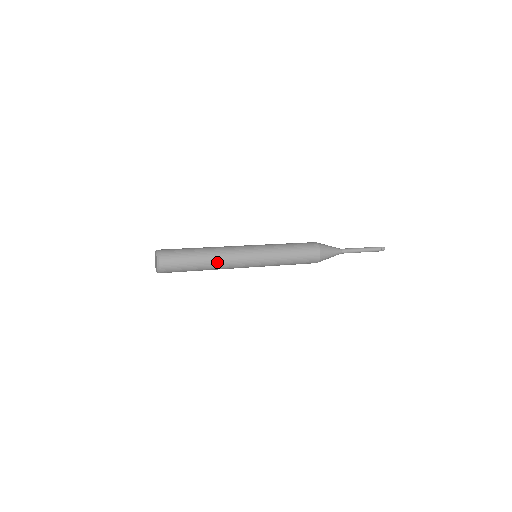
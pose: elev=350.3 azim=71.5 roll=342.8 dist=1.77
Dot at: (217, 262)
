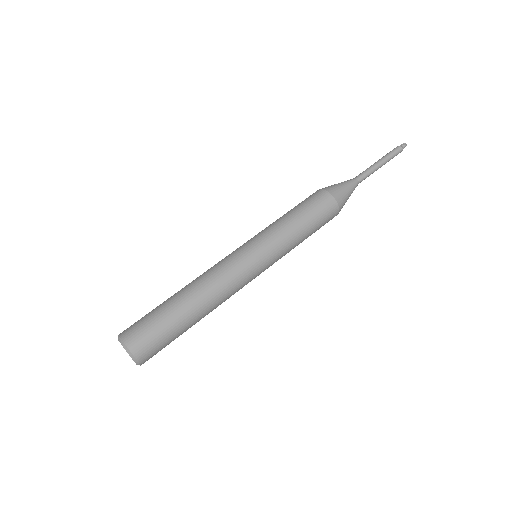
Dot at: (213, 303)
